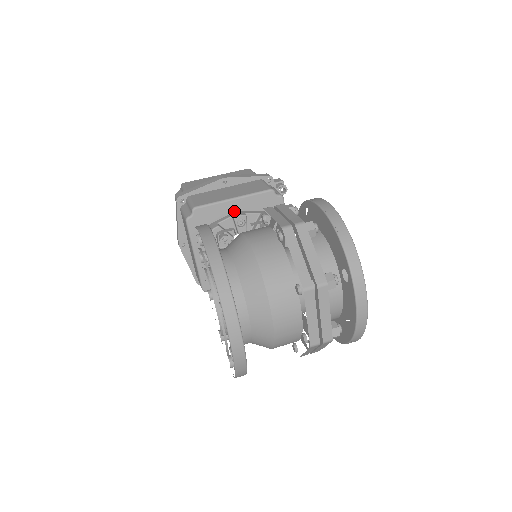
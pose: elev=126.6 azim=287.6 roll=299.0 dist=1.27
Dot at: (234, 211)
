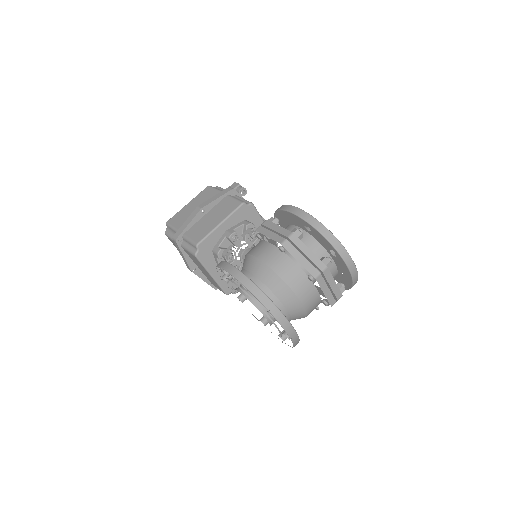
Dot at: (224, 232)
